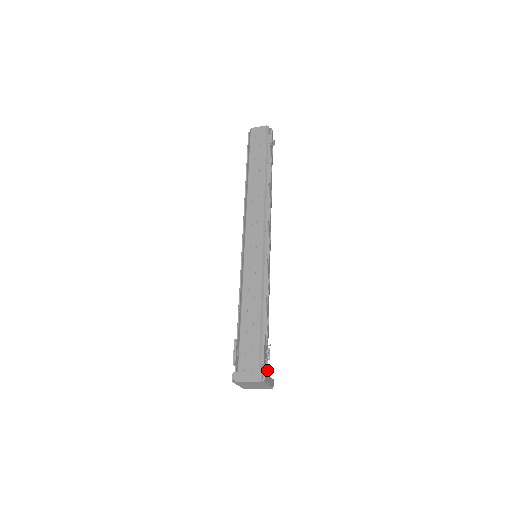
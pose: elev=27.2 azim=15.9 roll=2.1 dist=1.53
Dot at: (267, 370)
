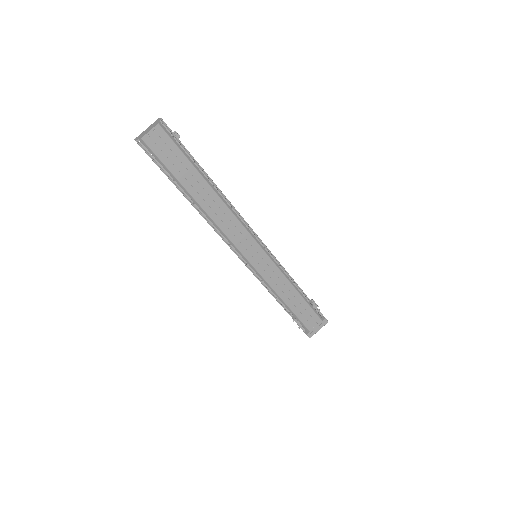
Dot at: occluded
